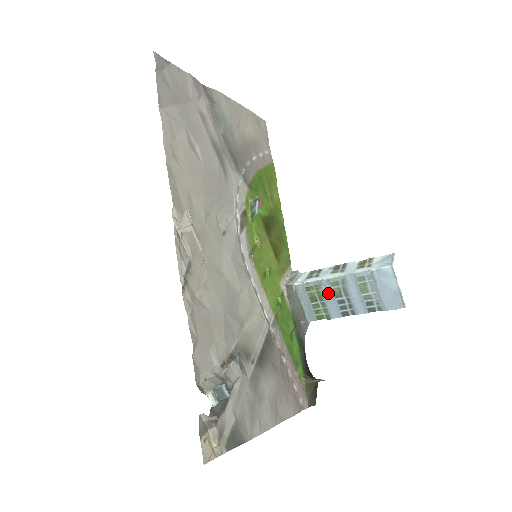
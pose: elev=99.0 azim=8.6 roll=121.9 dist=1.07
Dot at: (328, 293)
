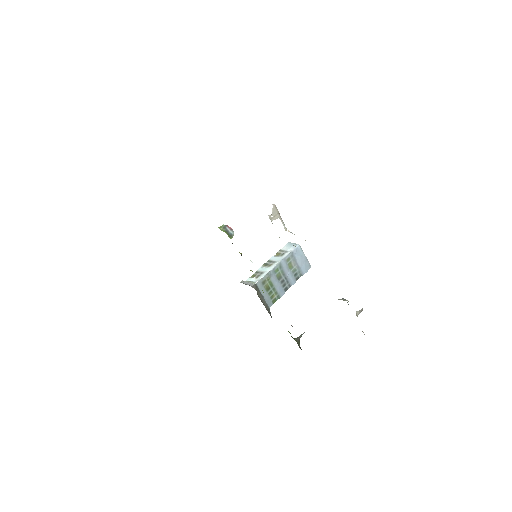
Dot at: (275, 279)
